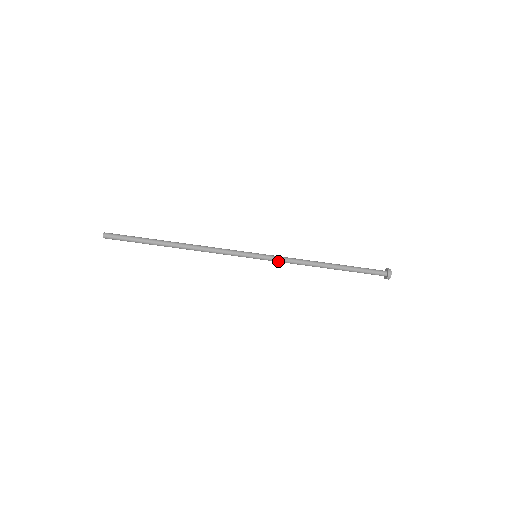
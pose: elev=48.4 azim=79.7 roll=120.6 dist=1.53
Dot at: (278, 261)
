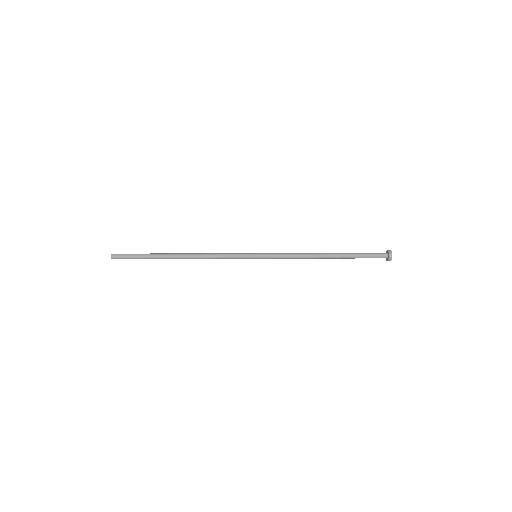
Dot at: (277, 256)
